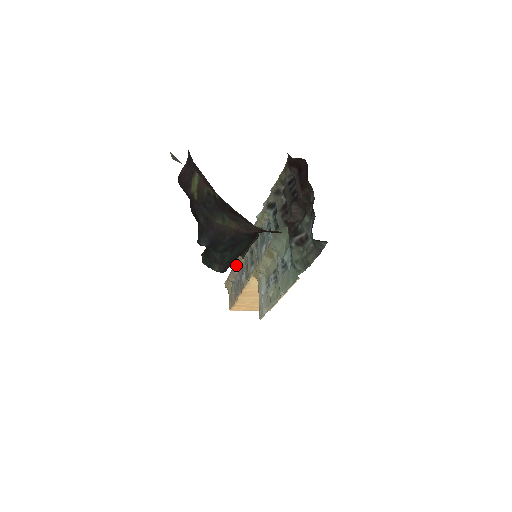
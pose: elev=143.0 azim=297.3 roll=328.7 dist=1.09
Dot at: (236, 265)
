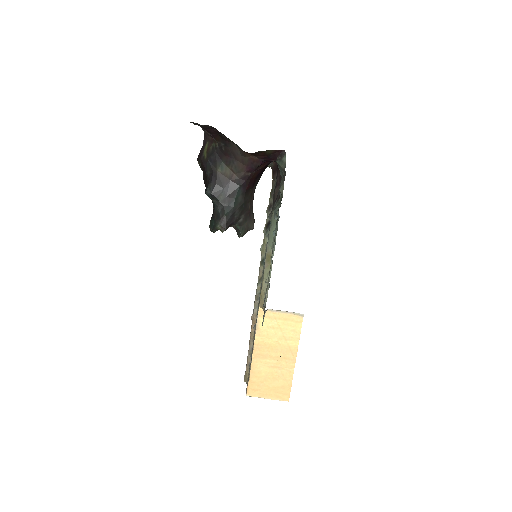
Dot at: (251, 332)
